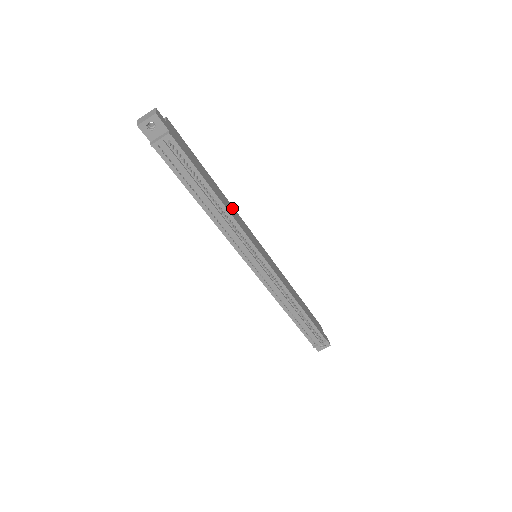
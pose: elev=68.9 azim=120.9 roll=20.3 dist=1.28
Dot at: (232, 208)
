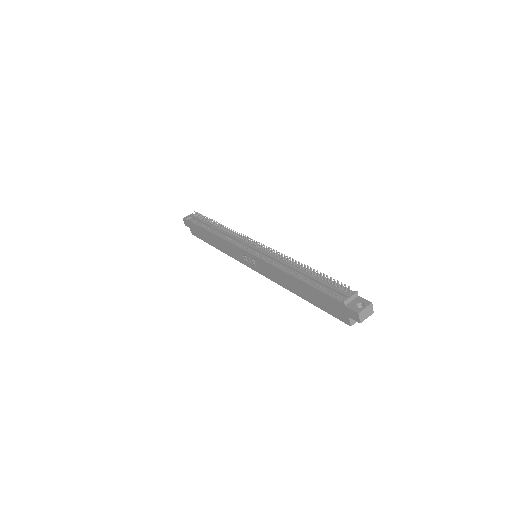
Dot at: occluded
